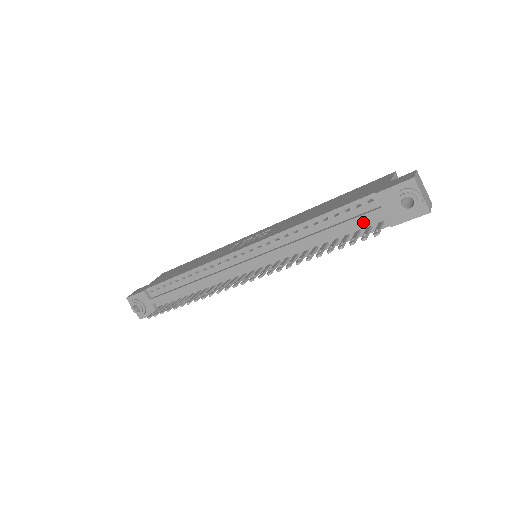
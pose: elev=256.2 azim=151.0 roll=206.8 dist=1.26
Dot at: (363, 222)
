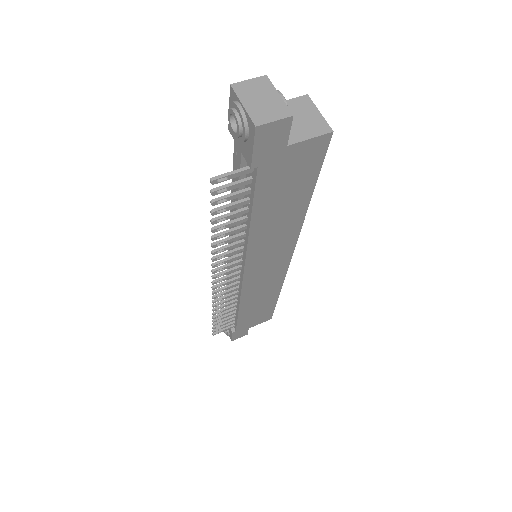
Dot at: (247, 175)
